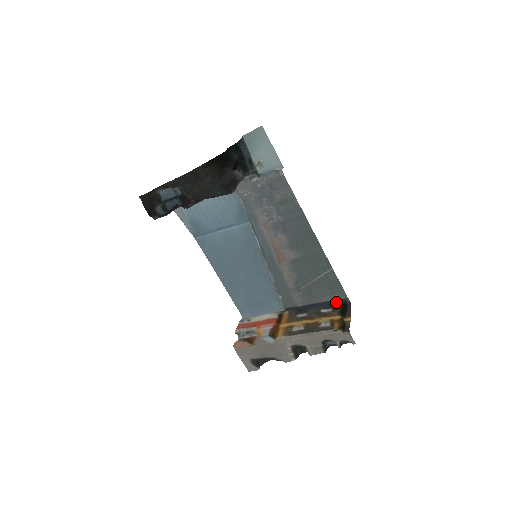
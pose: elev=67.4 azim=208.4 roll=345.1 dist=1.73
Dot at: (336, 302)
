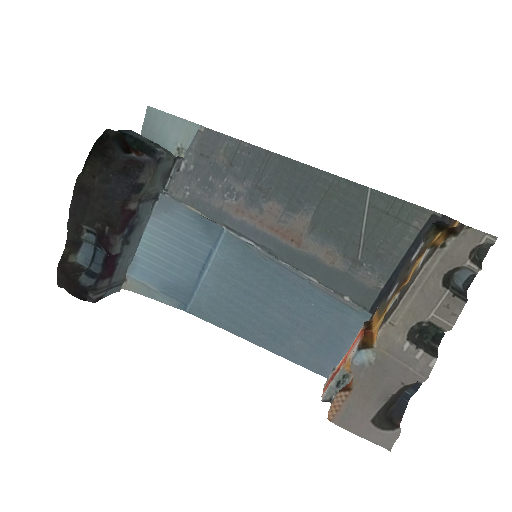
Dot at: (423, 232)
